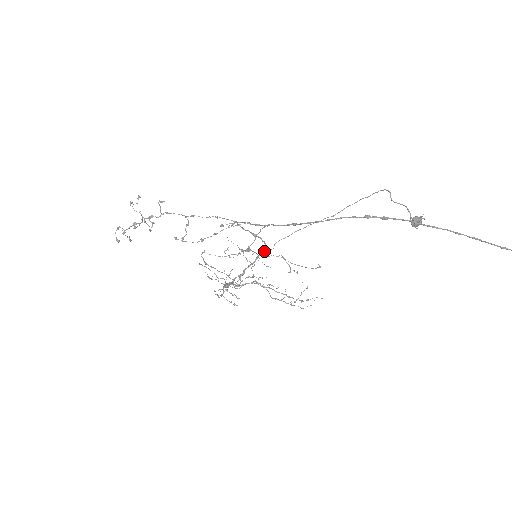
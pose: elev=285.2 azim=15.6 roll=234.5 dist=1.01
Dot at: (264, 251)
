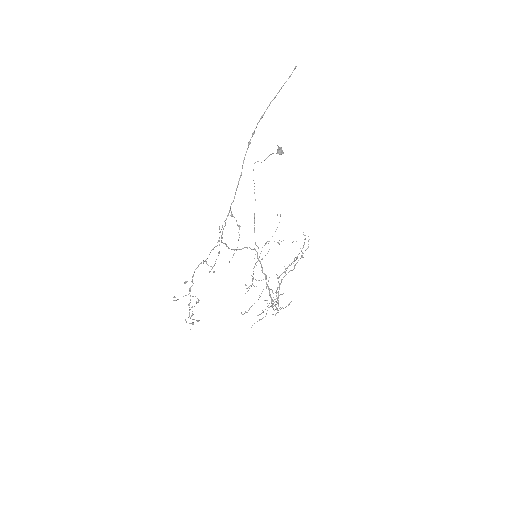
Dot at: (257, 254)
